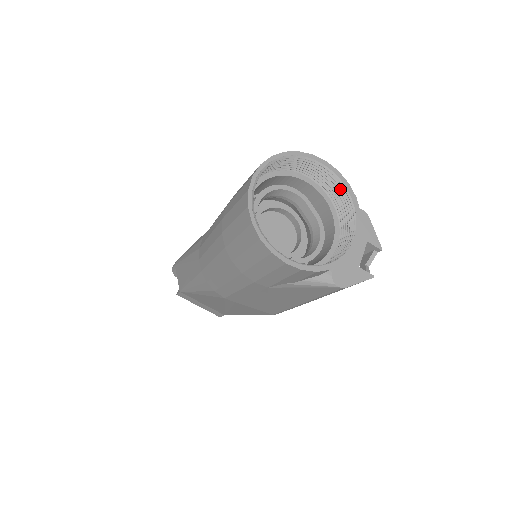
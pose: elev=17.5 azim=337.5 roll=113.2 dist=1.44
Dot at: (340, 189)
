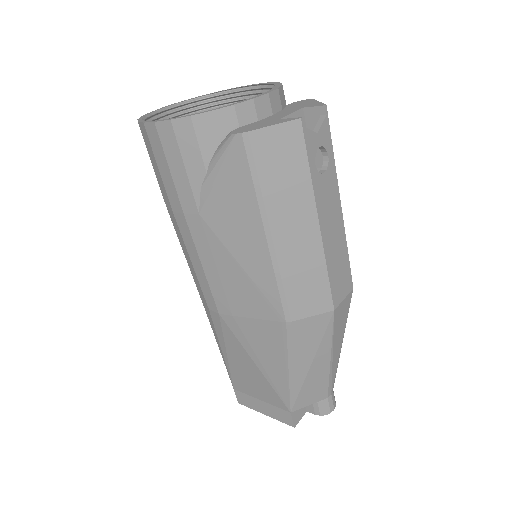
Dot at: occluded
